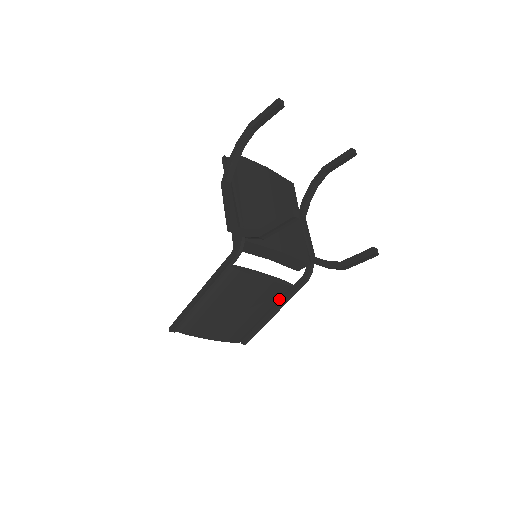
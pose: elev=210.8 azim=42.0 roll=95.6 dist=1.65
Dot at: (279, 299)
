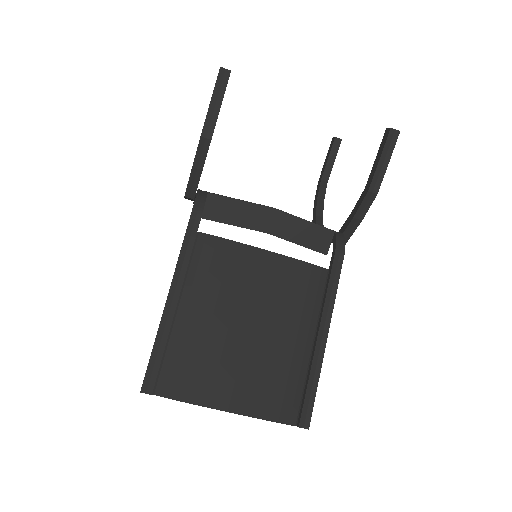
Dot at: (316, 301)
